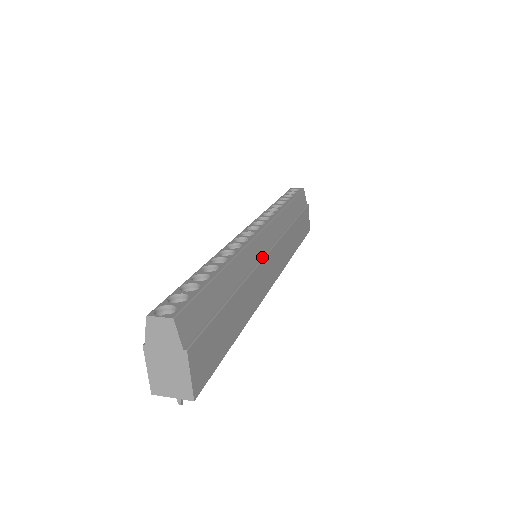
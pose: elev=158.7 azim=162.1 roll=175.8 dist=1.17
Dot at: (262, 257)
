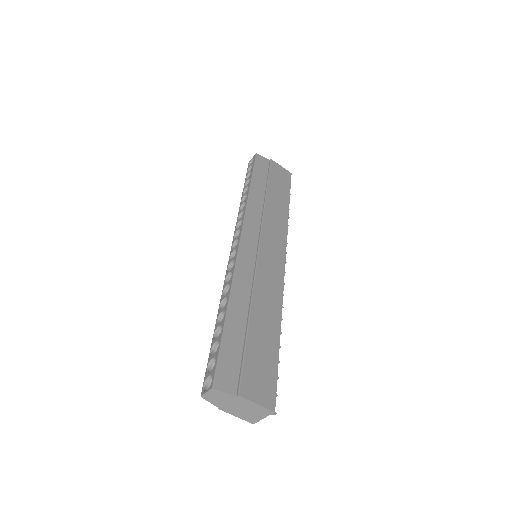
Dot at: (255, 260)
